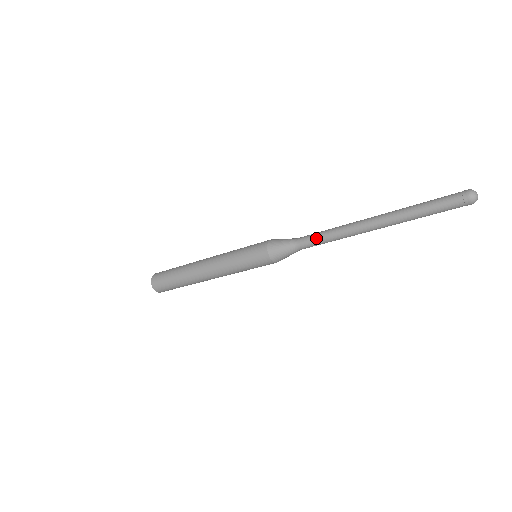
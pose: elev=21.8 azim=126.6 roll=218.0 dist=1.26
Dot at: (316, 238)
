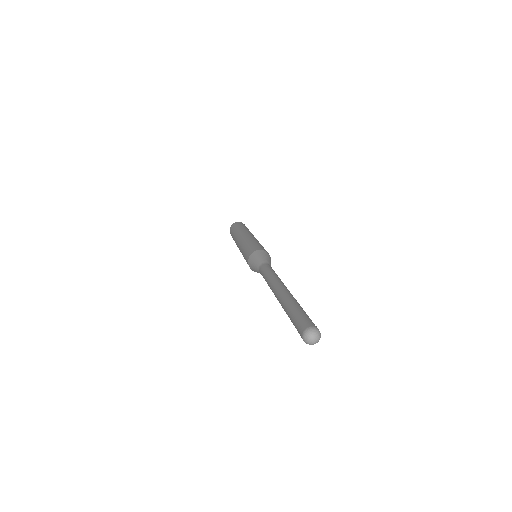
Dot at: occluded
